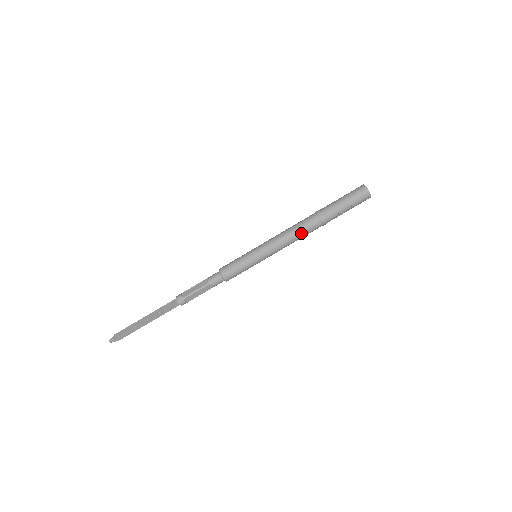
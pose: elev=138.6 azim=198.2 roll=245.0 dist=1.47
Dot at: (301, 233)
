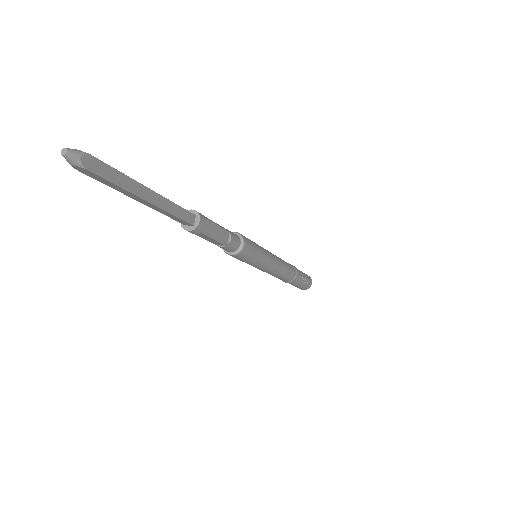
Dot at: (287, 266)
